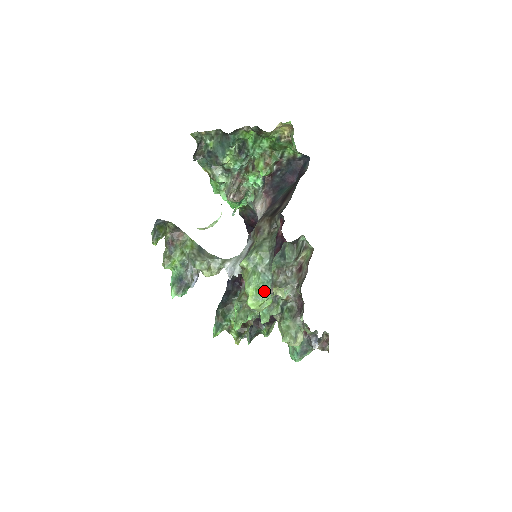
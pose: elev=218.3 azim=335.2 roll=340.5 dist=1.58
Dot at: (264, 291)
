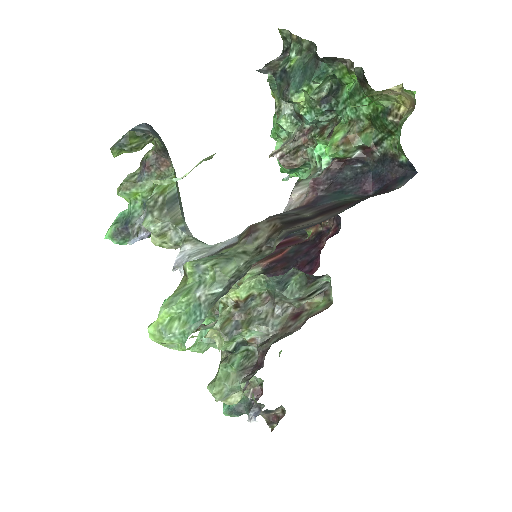
Dot at: (180, 329)
